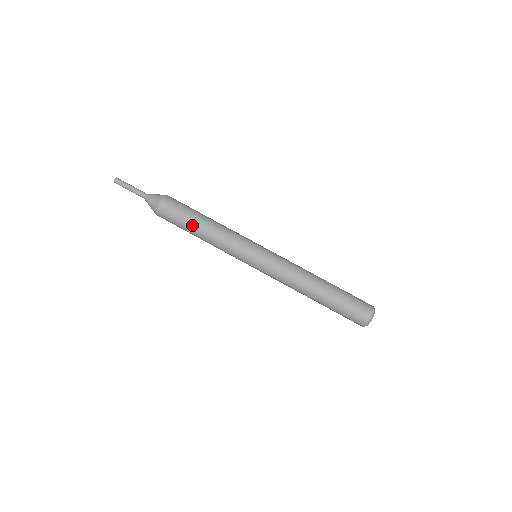
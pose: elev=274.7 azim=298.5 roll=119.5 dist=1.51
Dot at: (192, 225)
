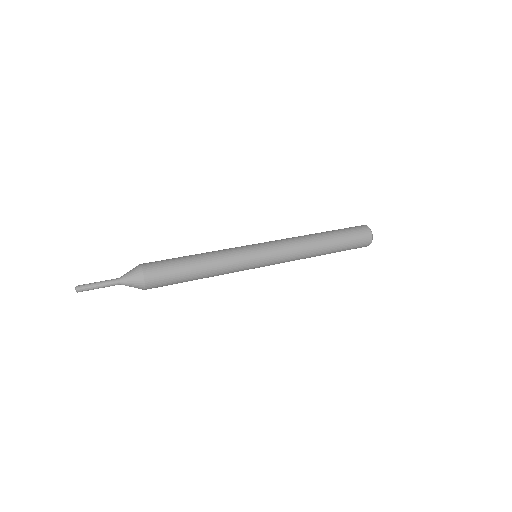
Dot at: (186, 261)
